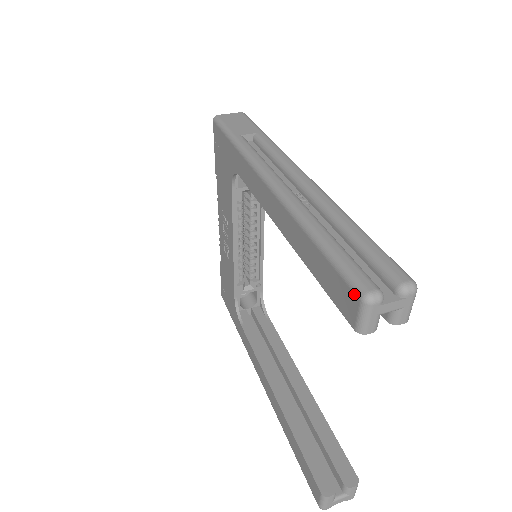
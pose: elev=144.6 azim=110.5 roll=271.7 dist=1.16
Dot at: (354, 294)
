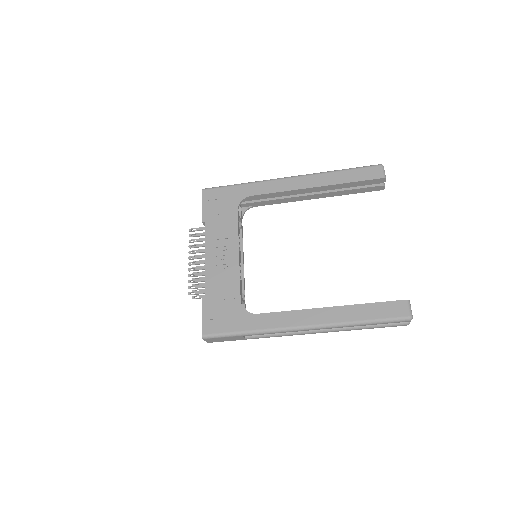
Dot at: (377, 166)
